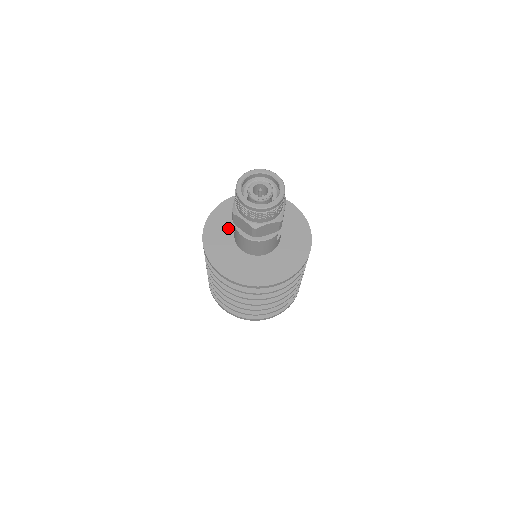
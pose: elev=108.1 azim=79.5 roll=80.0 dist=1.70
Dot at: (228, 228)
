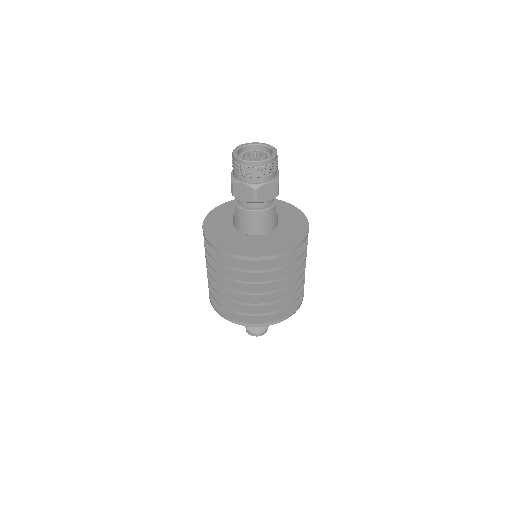
Dot at: (226, 222)
